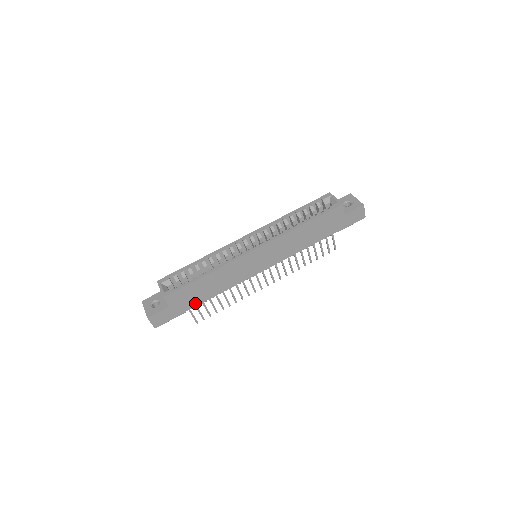
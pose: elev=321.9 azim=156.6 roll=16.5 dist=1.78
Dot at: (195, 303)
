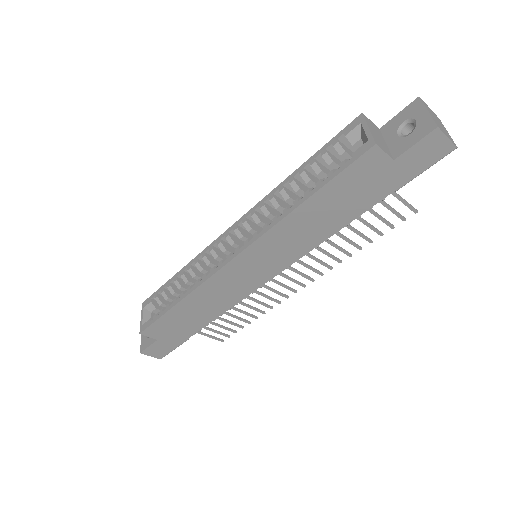
Dot at: (192, 330)
